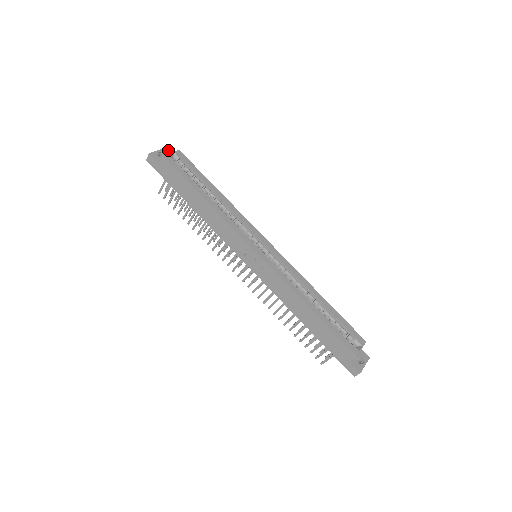
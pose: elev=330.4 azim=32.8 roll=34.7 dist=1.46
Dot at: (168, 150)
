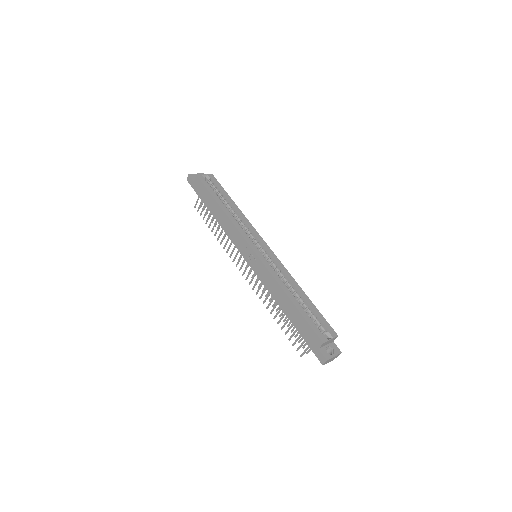
Dot at: occluded
